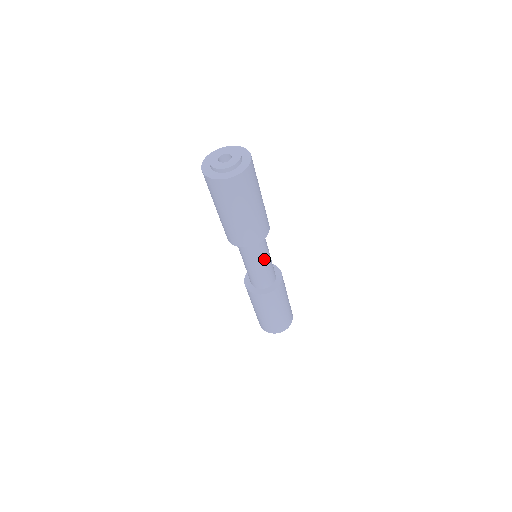
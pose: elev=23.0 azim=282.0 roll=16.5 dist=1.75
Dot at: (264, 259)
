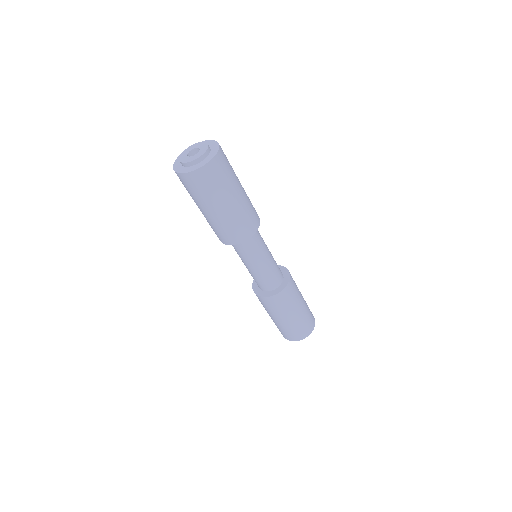
Dot at: (249, 263)
